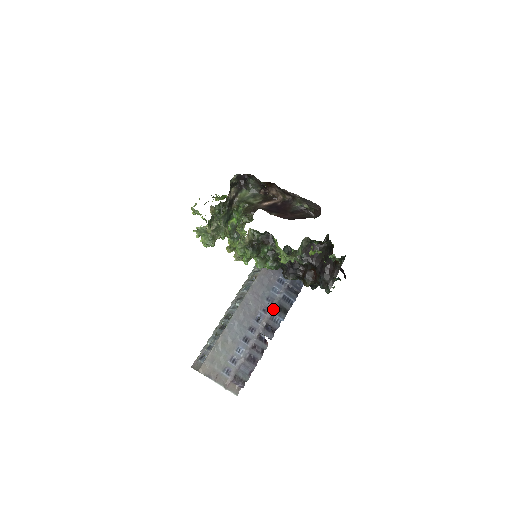
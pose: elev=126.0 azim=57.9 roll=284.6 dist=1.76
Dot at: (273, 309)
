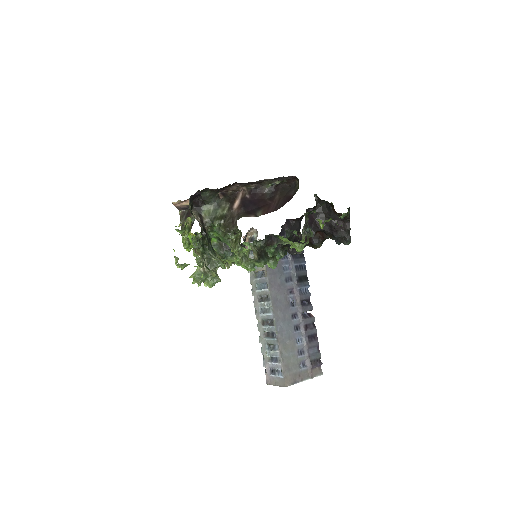
Dot at: (296, 285)
